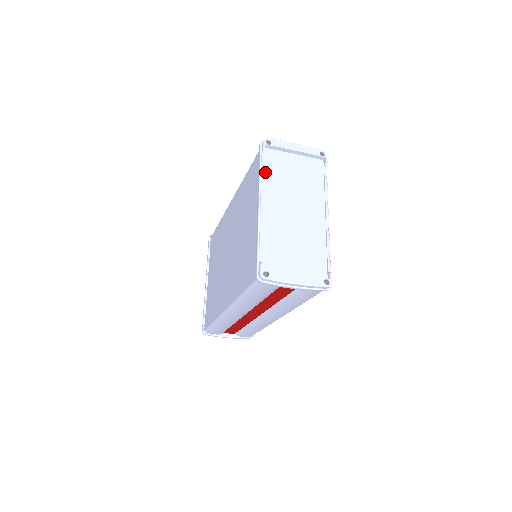
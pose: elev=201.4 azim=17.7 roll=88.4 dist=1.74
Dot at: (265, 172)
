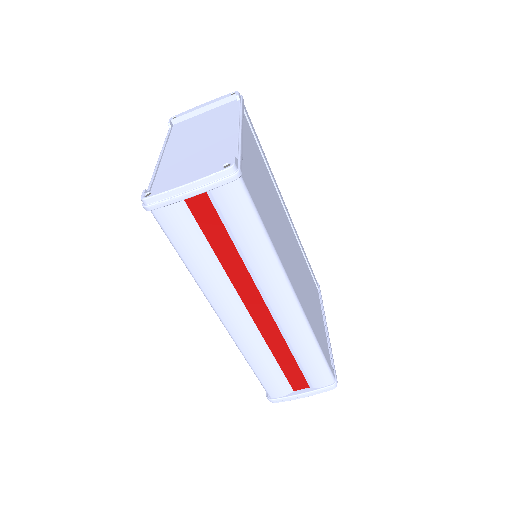
Dot at: (170, 137)
